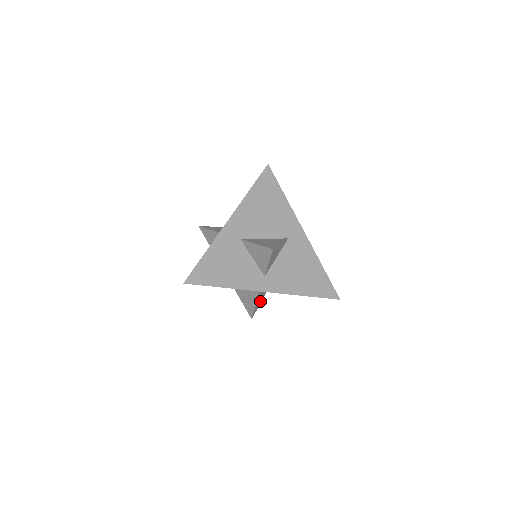
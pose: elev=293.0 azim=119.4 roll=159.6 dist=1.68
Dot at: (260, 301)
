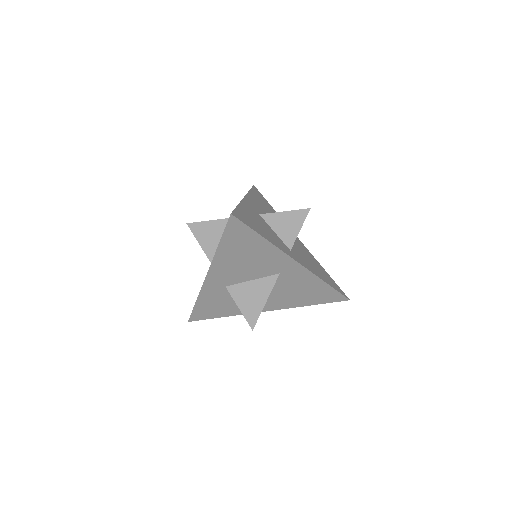
Dot at: occluded
